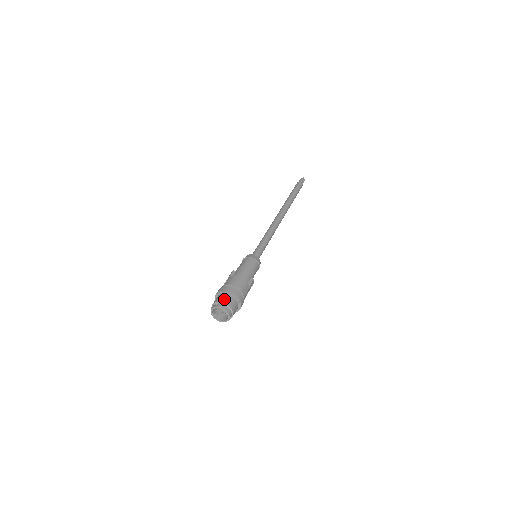
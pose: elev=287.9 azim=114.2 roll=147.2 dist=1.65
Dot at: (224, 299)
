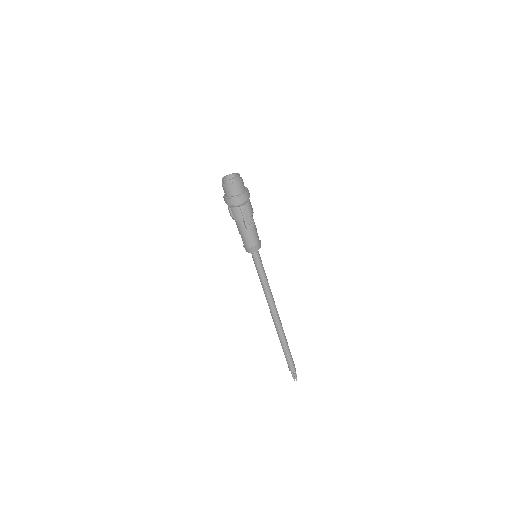
Dot at: occluded
